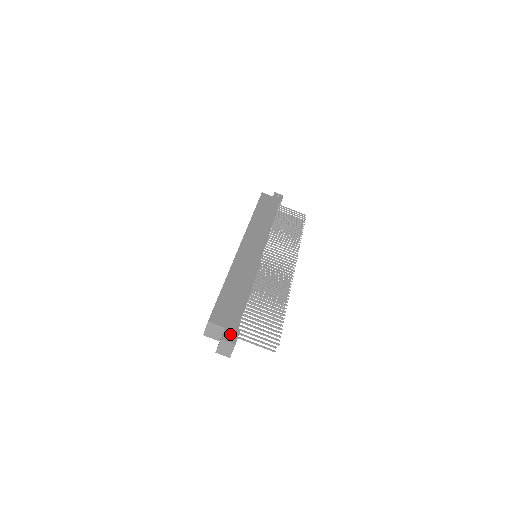
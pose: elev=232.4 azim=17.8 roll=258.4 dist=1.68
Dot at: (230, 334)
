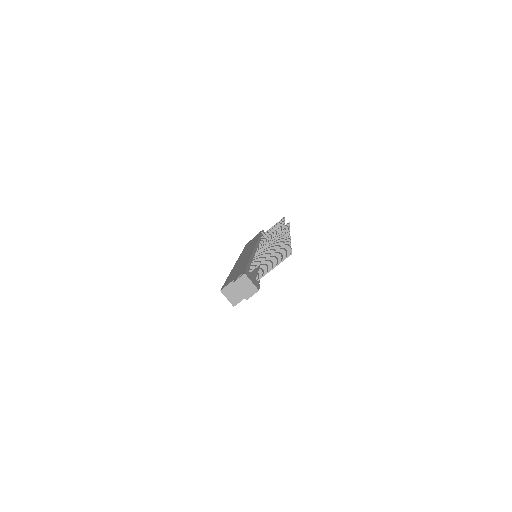
Dot at: occluded
